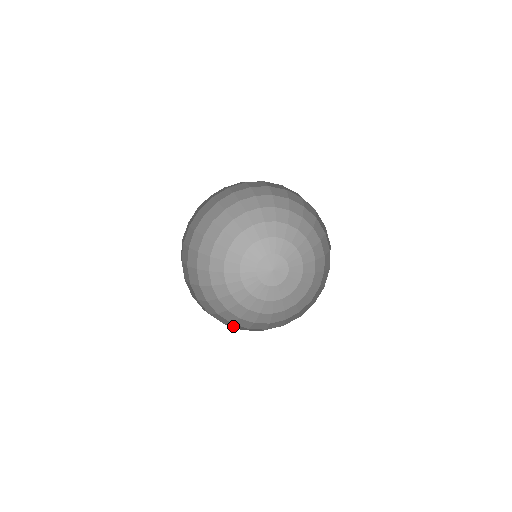
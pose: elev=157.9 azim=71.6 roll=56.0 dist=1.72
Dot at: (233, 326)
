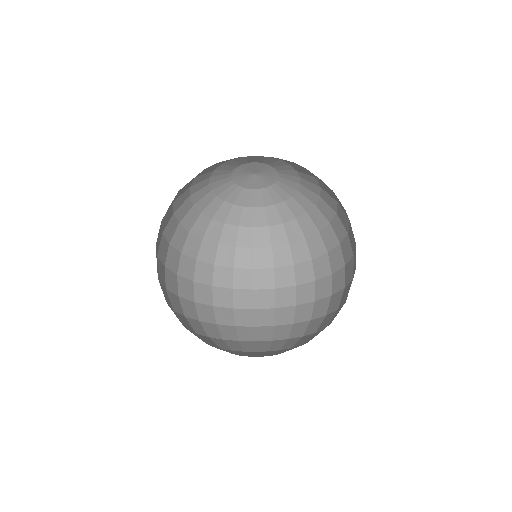
Dot at: occluded
